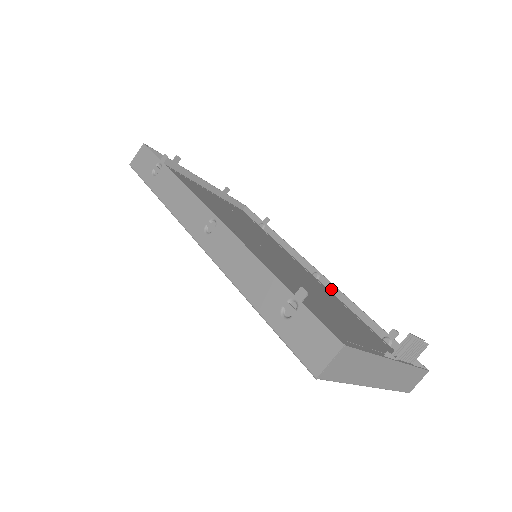
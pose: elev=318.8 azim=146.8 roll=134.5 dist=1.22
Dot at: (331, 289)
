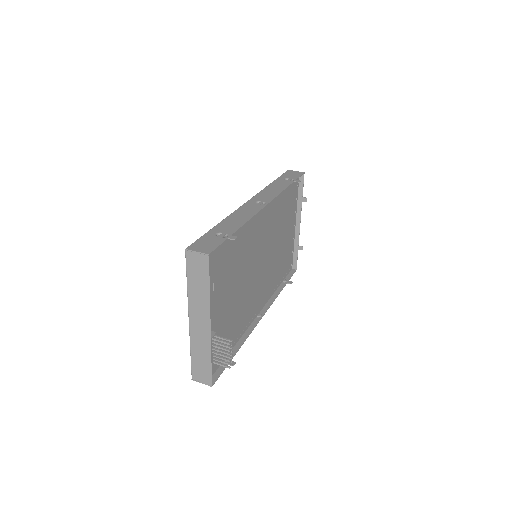
Dot at: (252, 325)
